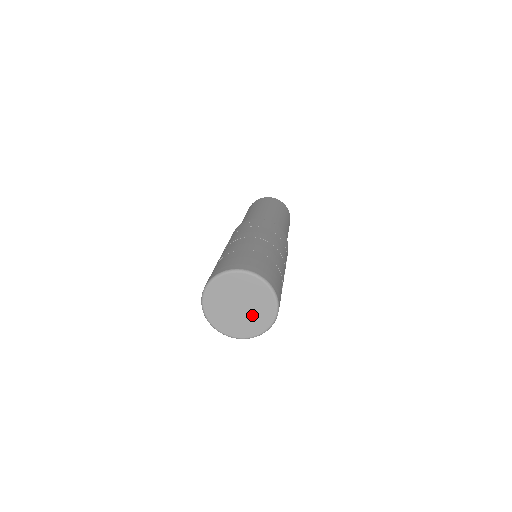
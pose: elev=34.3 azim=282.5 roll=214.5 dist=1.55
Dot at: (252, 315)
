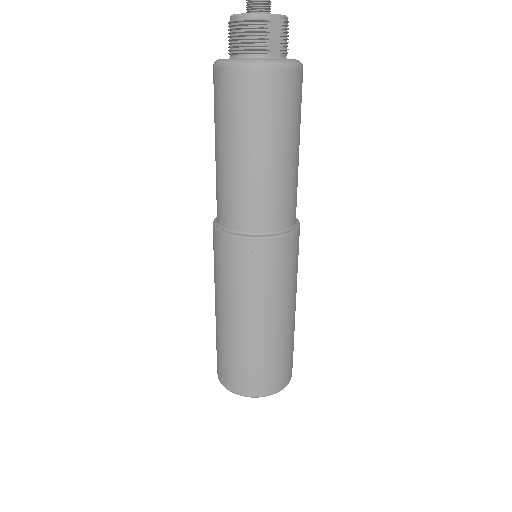
Dot at: occluded
